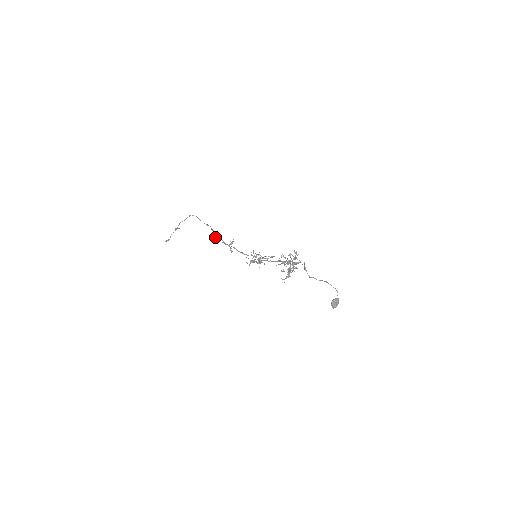
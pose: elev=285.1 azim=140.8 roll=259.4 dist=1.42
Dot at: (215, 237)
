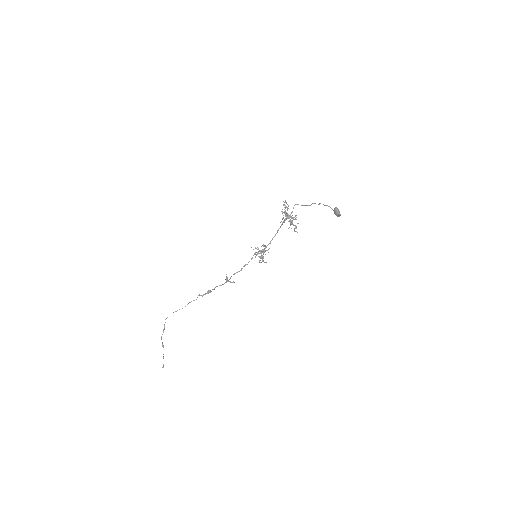
Dot at: (209, 292)
